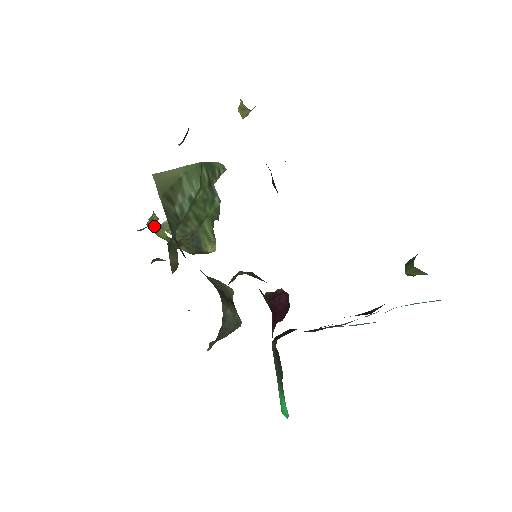
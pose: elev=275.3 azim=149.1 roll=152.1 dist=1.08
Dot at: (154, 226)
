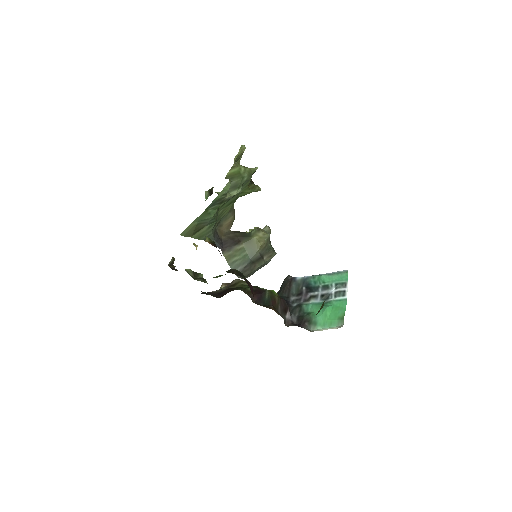
Dot at: occluded
